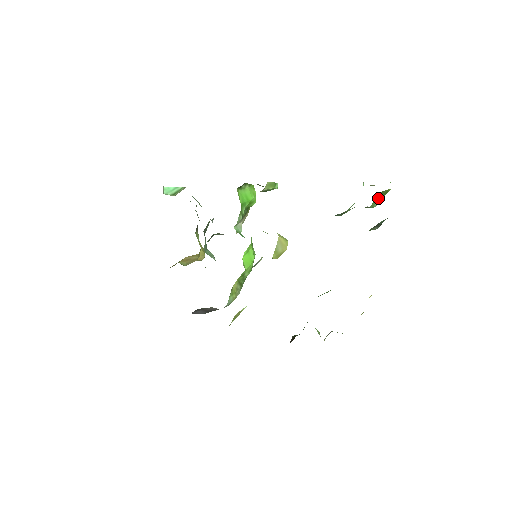
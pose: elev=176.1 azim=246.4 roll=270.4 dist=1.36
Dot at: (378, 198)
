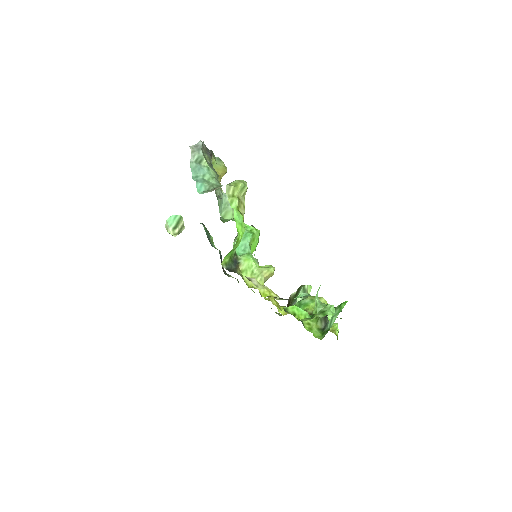
Dot at: occluded
